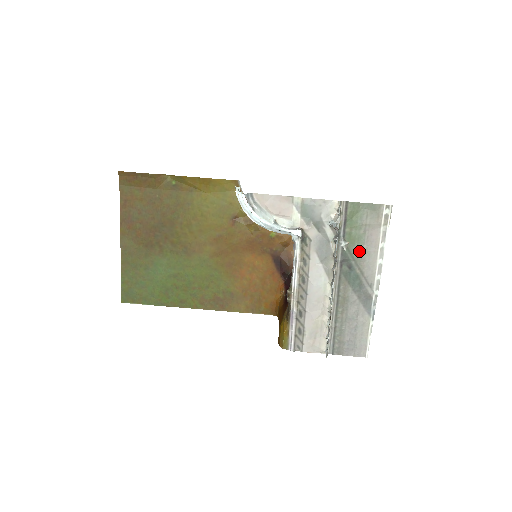
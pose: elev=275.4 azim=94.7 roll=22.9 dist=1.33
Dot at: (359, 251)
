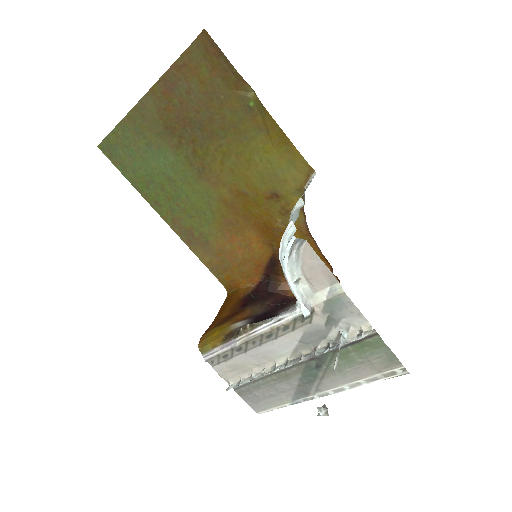
Dot at: (339, 367)
